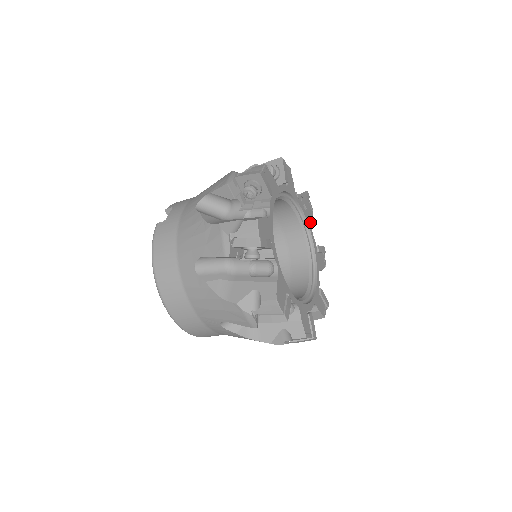
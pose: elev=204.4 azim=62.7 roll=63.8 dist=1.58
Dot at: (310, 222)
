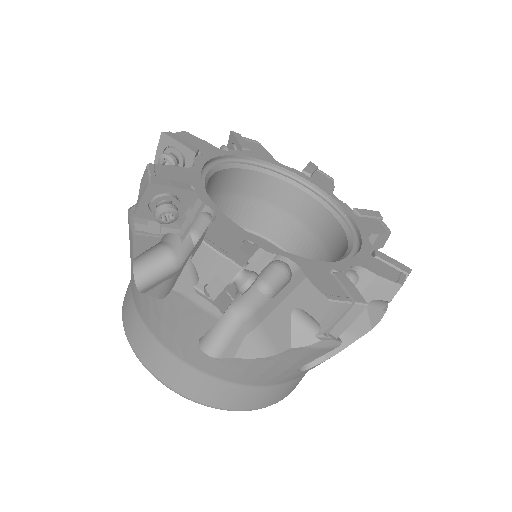
Dot at: (327, 188)
